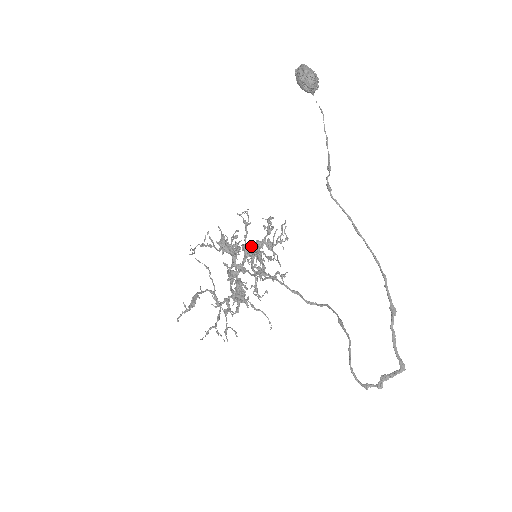
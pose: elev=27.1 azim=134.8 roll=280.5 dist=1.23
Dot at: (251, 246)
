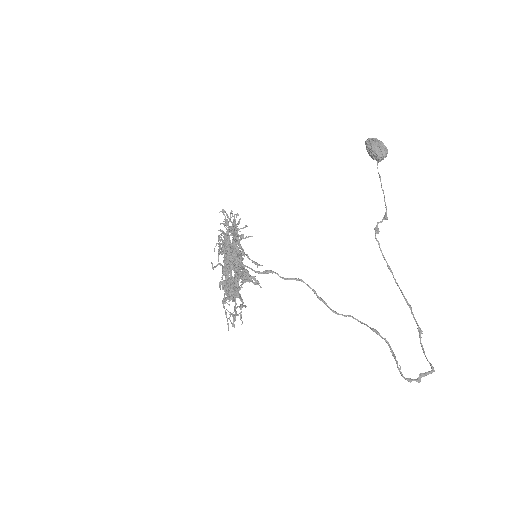
Dot at: (231, 245)
